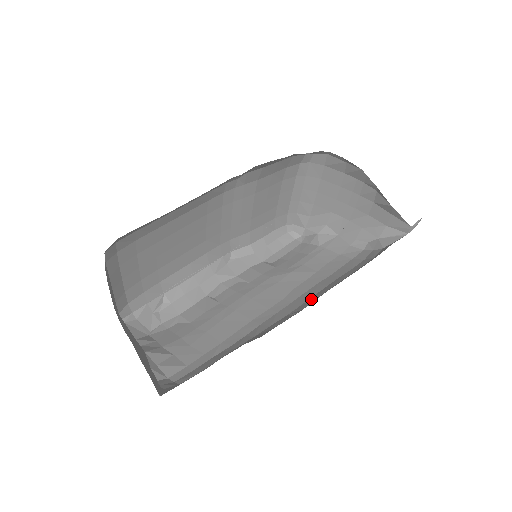
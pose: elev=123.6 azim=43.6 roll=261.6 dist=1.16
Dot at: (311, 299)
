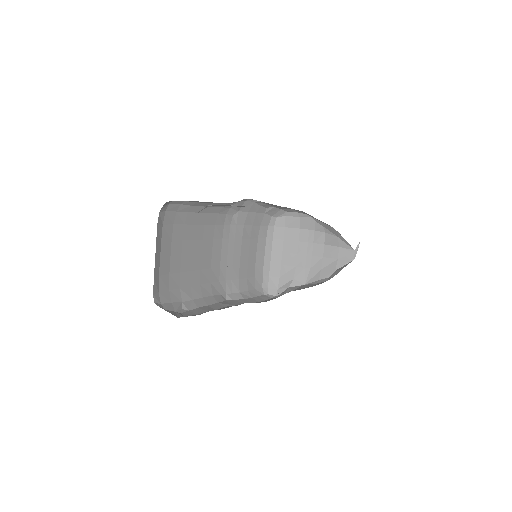
Dot at: occluded
